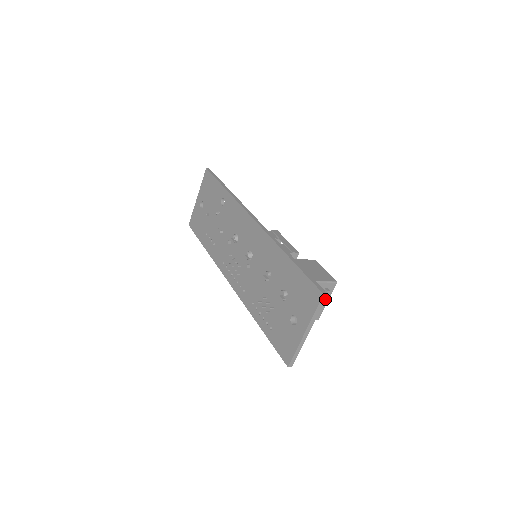
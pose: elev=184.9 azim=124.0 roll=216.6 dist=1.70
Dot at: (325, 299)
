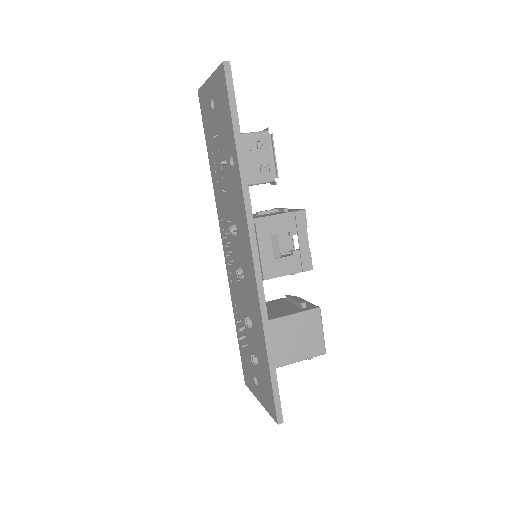
Dot at: occluded
